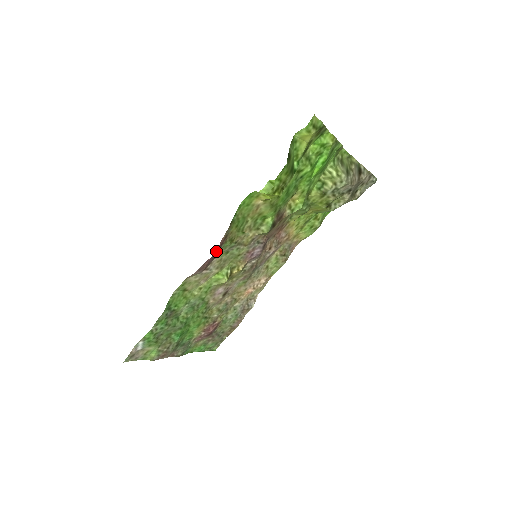
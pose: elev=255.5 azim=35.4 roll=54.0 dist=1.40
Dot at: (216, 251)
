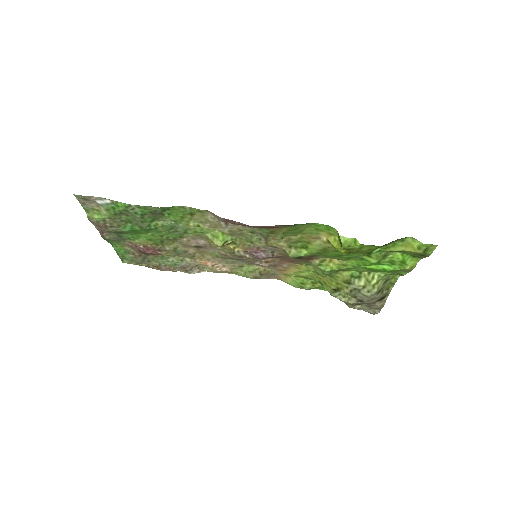
Dot at: (257, 226)
